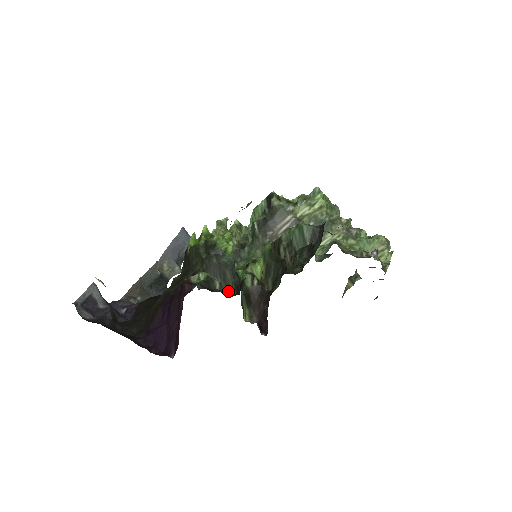
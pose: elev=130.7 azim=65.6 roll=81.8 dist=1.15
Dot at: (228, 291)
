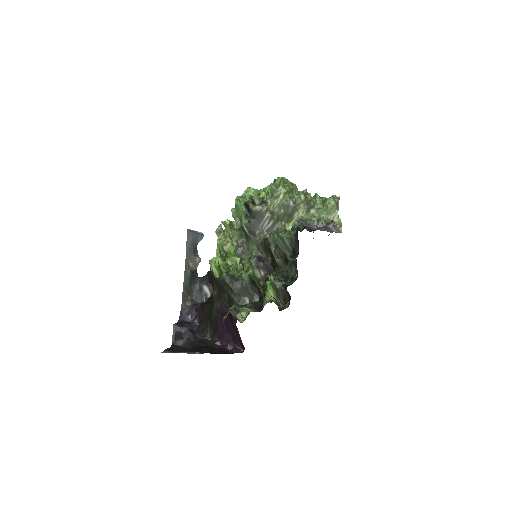
Dot at: (254, 300)
